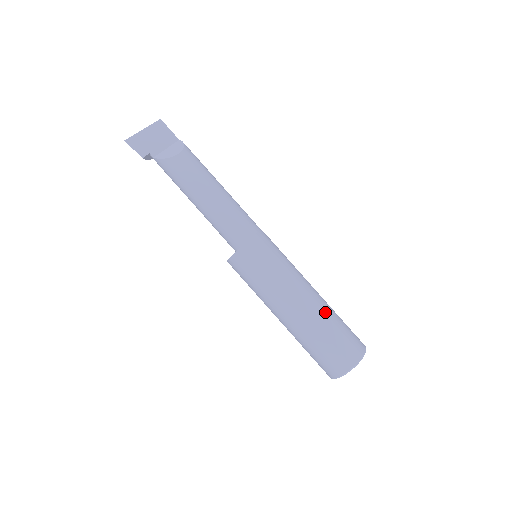
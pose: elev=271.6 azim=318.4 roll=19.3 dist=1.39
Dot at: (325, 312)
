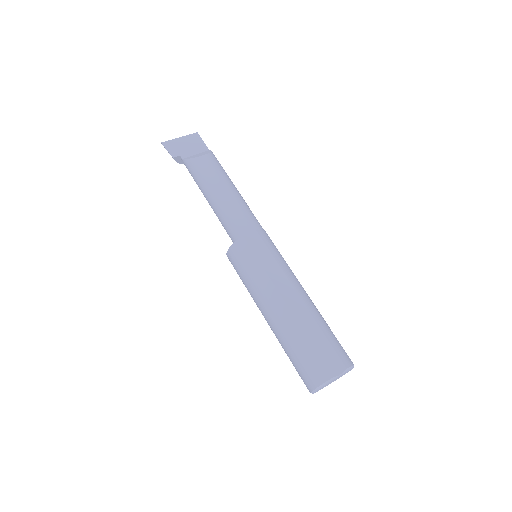
Dot at: (313, 315)
